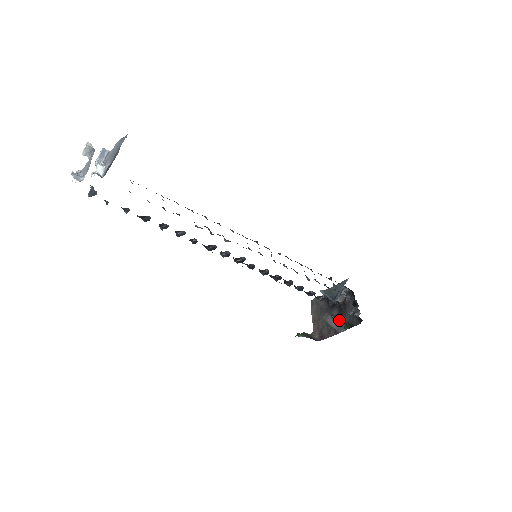
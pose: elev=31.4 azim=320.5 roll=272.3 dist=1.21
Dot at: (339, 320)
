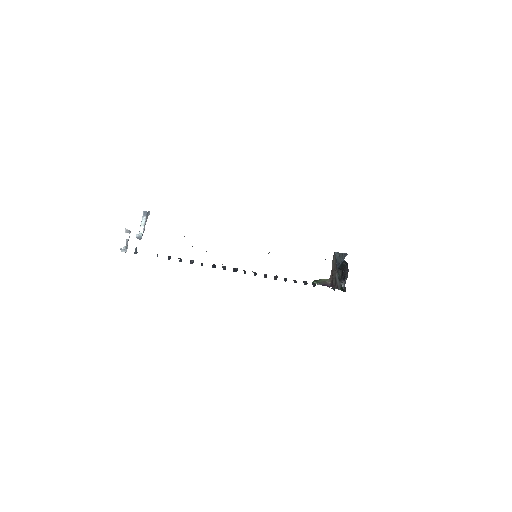
Dot at: (340, 280)
